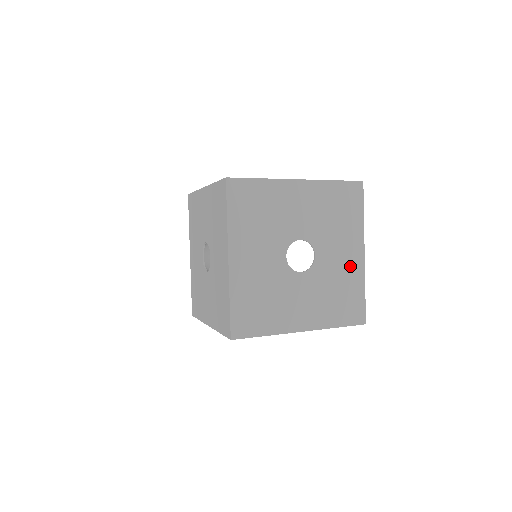
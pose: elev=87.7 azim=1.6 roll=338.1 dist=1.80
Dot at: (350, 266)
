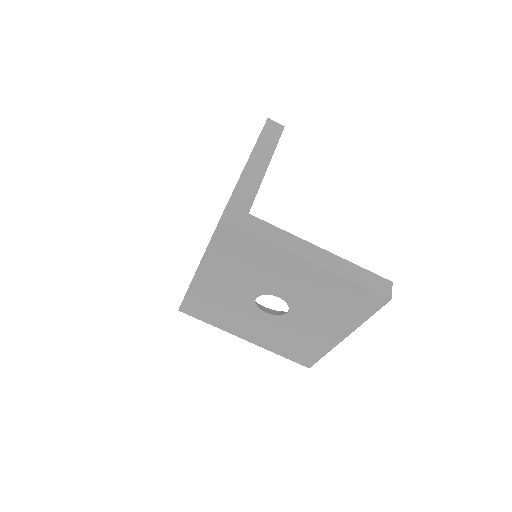
Dot at: (321, 337)
